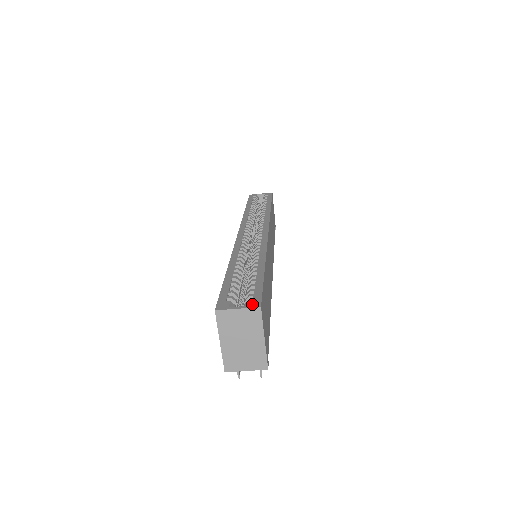
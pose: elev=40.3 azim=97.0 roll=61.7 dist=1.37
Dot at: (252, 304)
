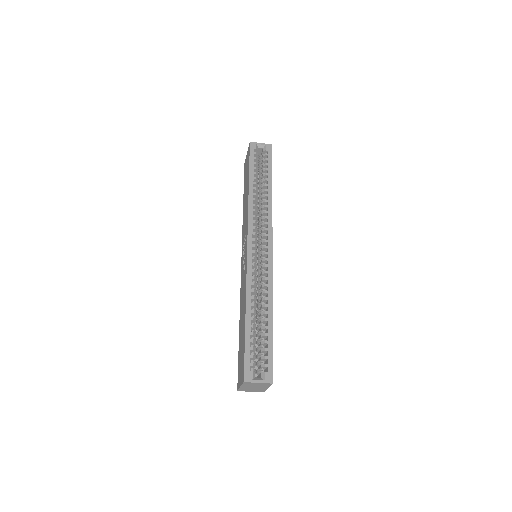
Dot at: (267, 379)
